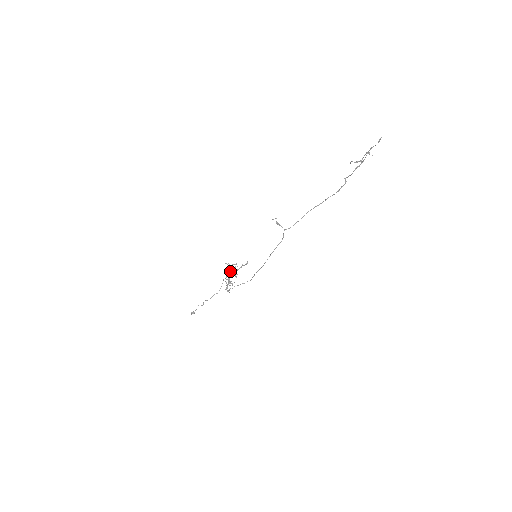
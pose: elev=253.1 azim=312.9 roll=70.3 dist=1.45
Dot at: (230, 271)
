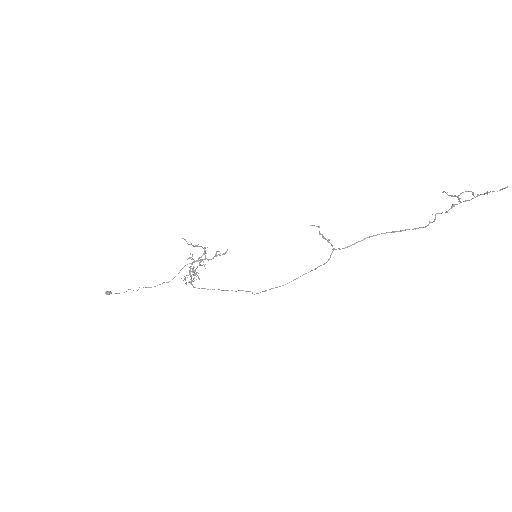
Dot at: (200, 259)
